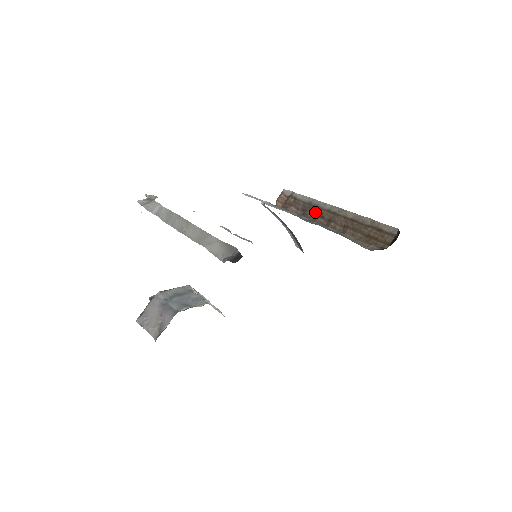
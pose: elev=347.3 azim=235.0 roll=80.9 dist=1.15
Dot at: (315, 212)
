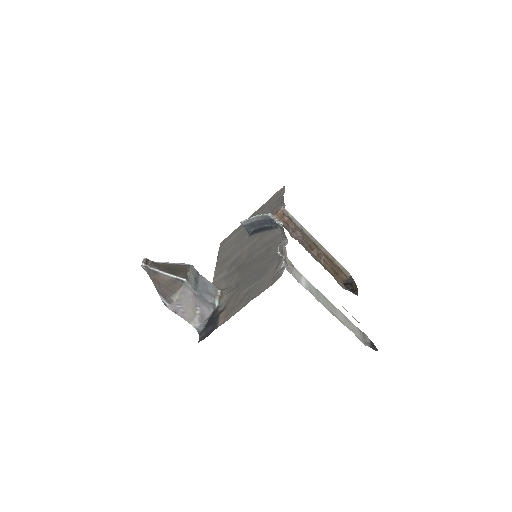
Dot at: (307, 241)
